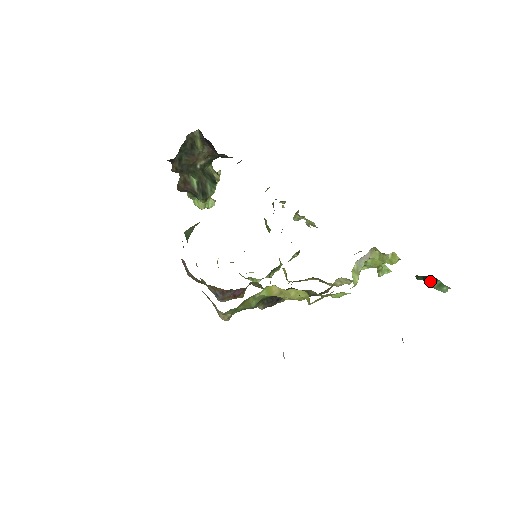
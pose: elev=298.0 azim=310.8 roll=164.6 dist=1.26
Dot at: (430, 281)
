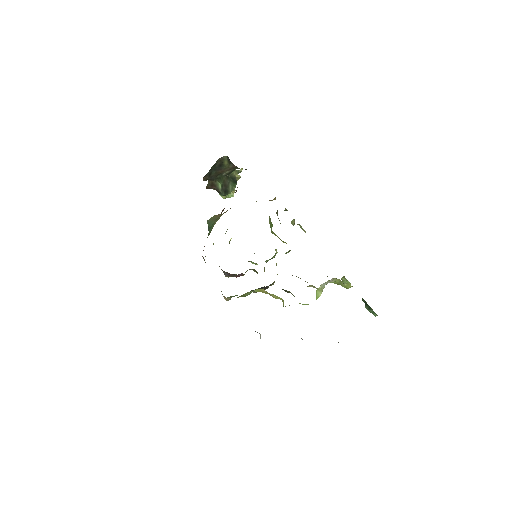
Dot at: (367, 308)
